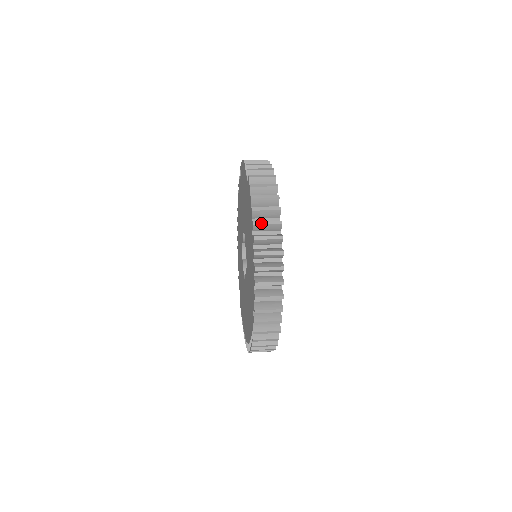
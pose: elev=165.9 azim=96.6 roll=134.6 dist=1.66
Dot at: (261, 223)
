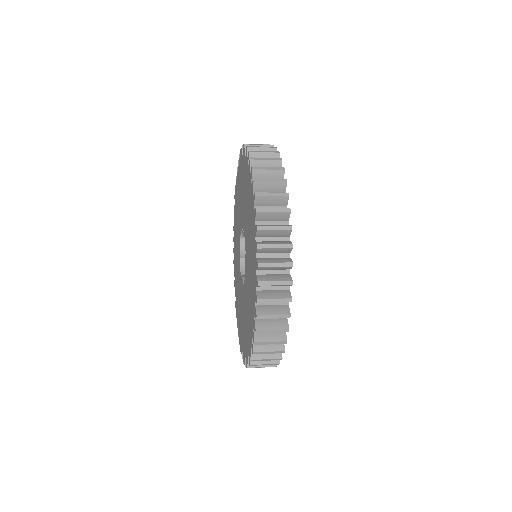
Dot at: (265, 332)
